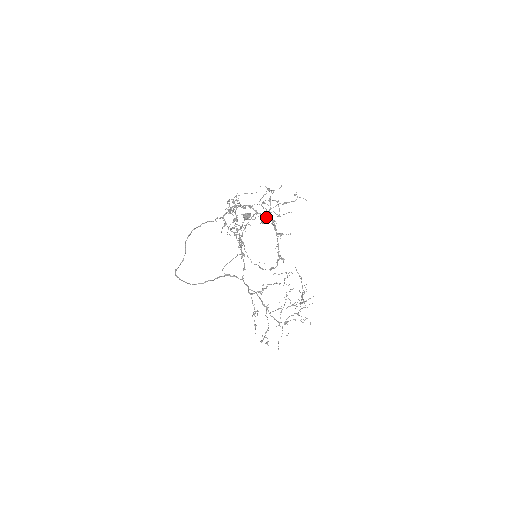
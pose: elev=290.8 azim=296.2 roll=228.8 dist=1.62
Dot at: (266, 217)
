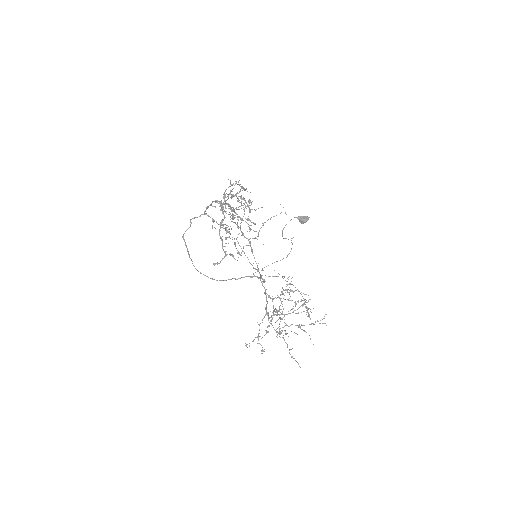
Dot at: (222, 211)
